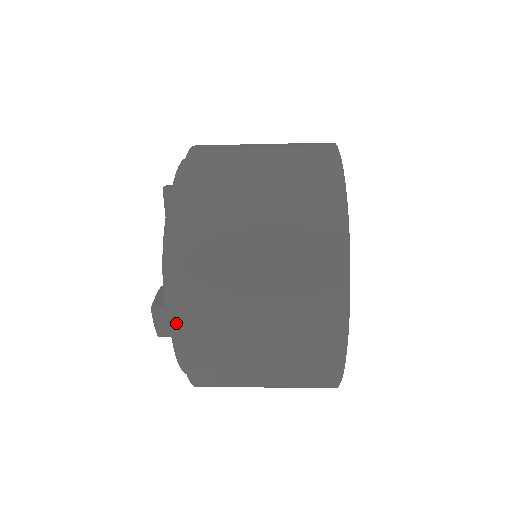
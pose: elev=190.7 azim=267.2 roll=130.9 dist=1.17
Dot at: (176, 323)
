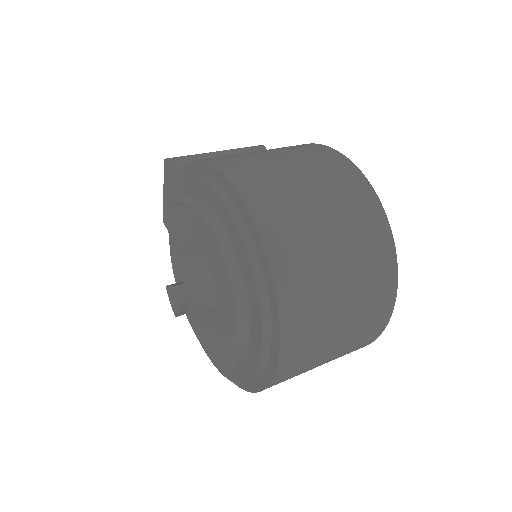
Dot at: (267, 345)
